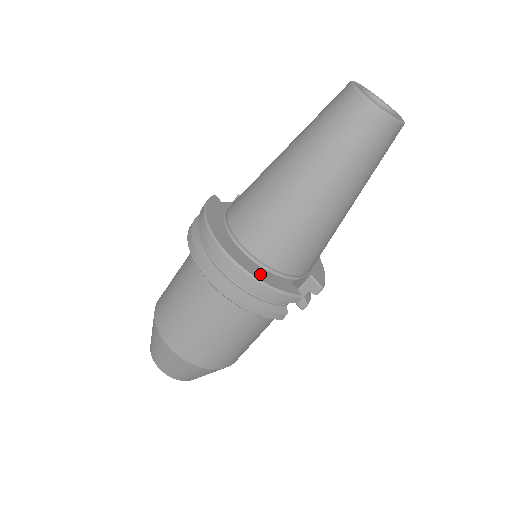
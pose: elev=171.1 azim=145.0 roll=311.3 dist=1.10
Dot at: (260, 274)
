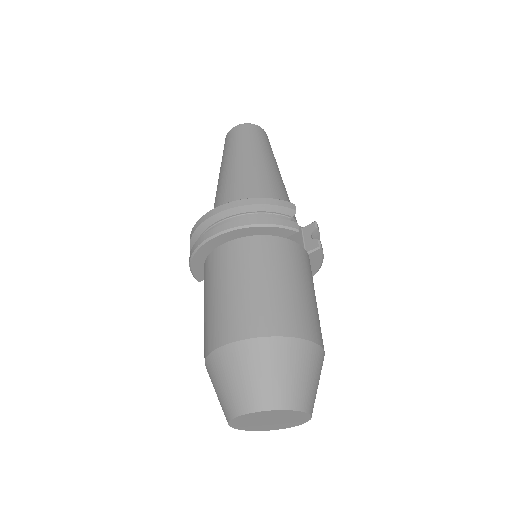
Dot at: occluded
